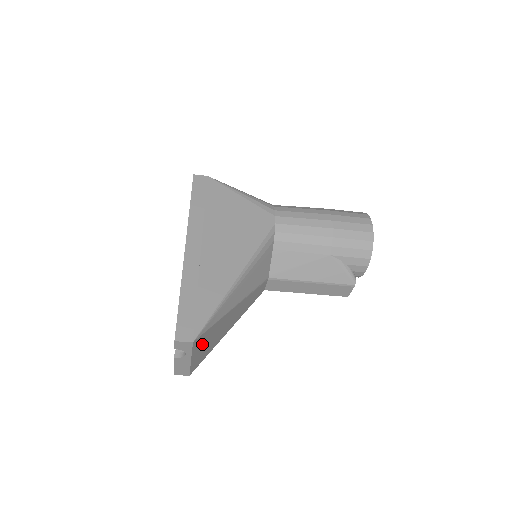
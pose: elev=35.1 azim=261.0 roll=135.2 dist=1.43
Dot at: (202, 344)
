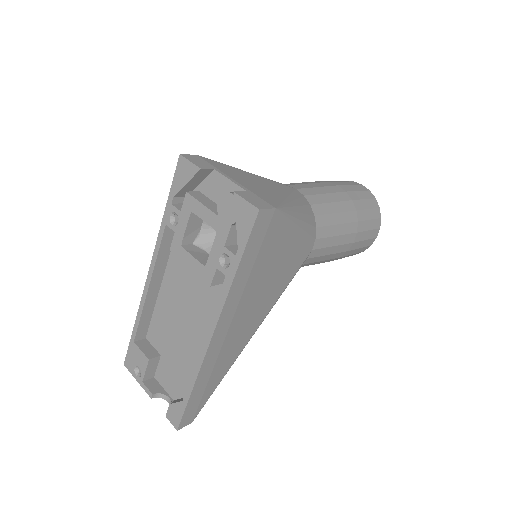
Dot at: occluded
